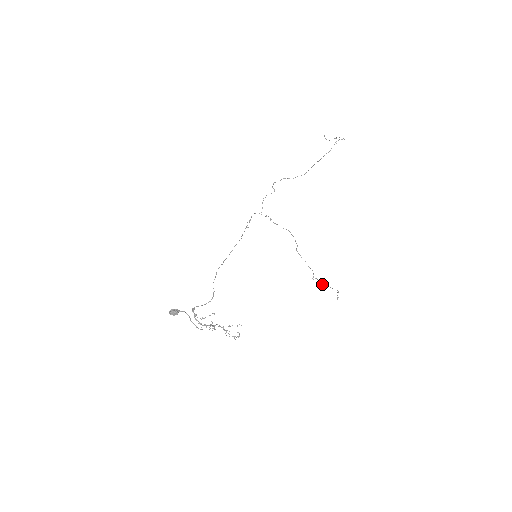
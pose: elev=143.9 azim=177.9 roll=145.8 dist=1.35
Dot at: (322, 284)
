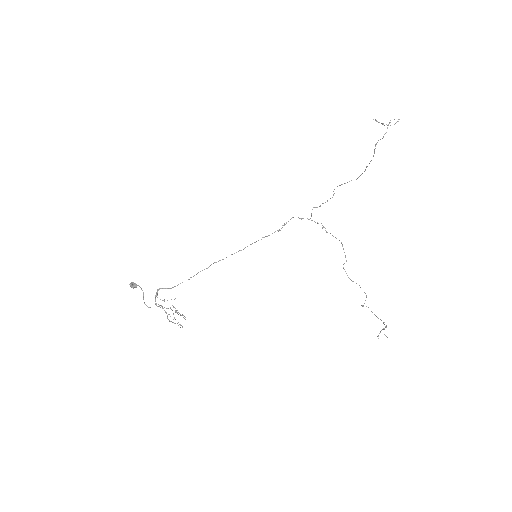
Dot at: (376, 316)
